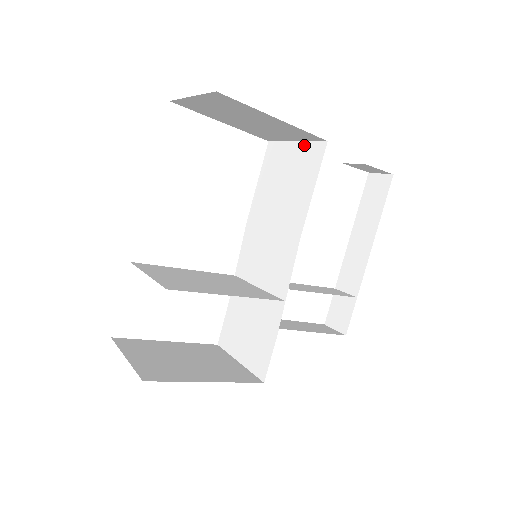
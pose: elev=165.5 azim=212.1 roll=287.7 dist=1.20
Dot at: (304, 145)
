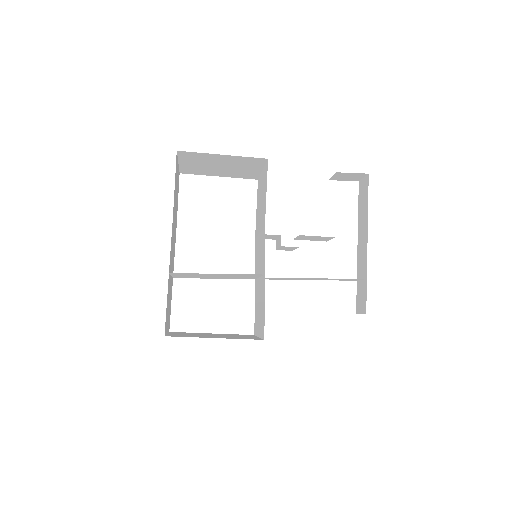
Dot at: (264, 169)
